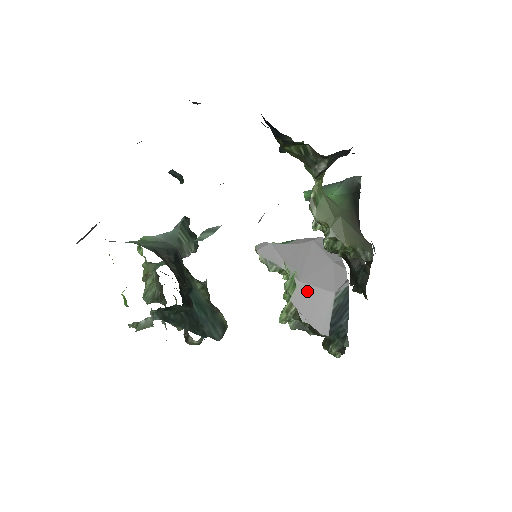
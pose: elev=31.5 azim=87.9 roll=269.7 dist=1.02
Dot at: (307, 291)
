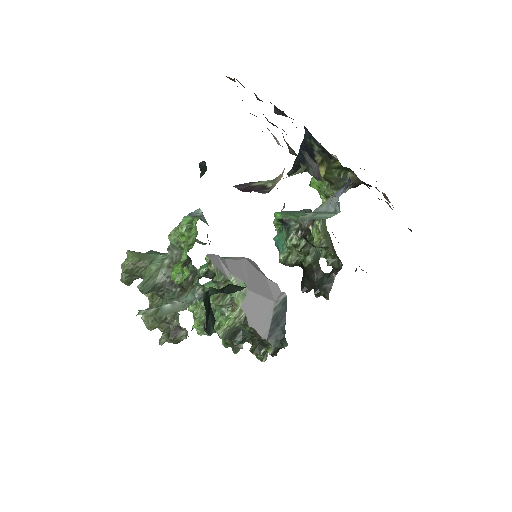
Dot at: (254, 299)
